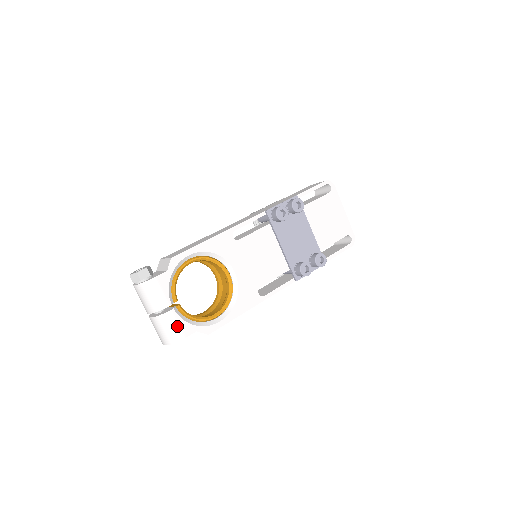
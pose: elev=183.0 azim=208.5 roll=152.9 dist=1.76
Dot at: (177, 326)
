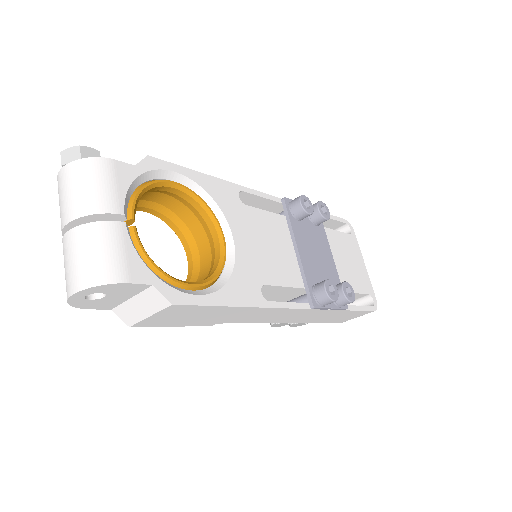
Dot at: (121, 254)
